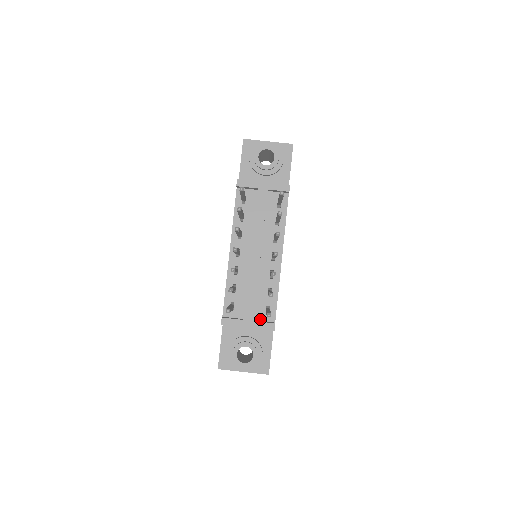
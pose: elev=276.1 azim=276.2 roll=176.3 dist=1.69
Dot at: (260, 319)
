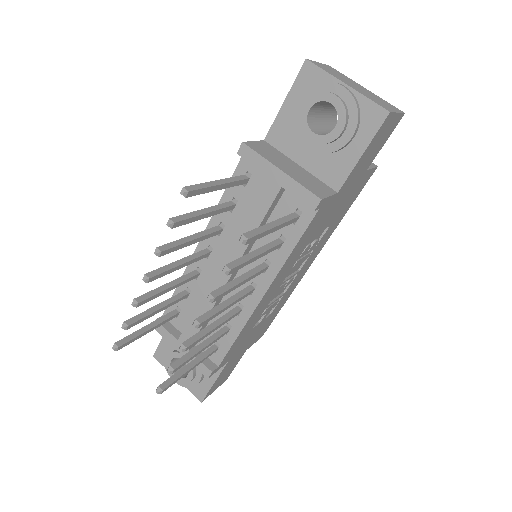
Dot at: occluded
